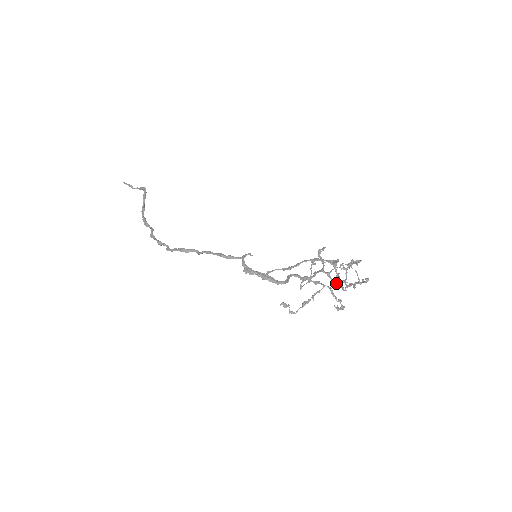
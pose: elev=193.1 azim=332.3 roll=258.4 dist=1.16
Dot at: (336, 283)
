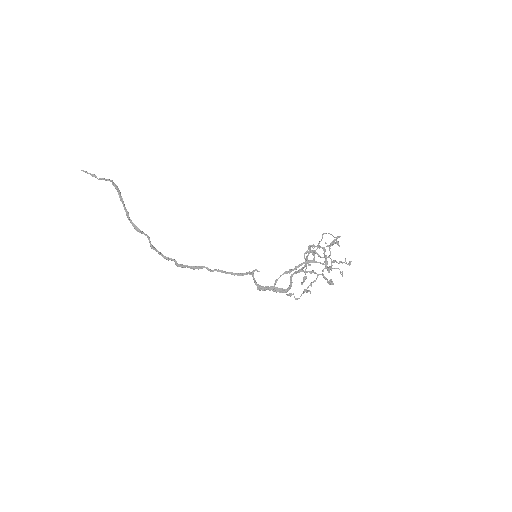
Dot at: occluded
